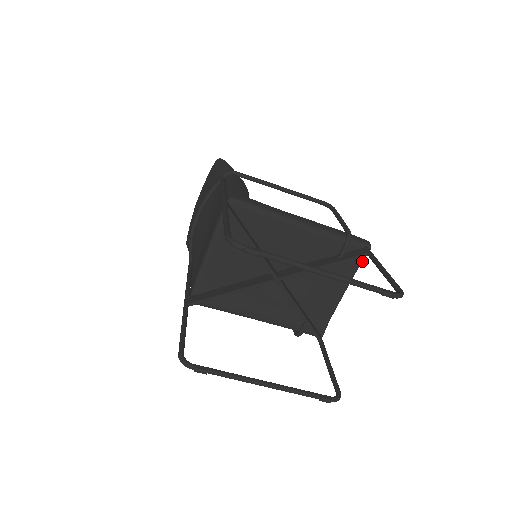
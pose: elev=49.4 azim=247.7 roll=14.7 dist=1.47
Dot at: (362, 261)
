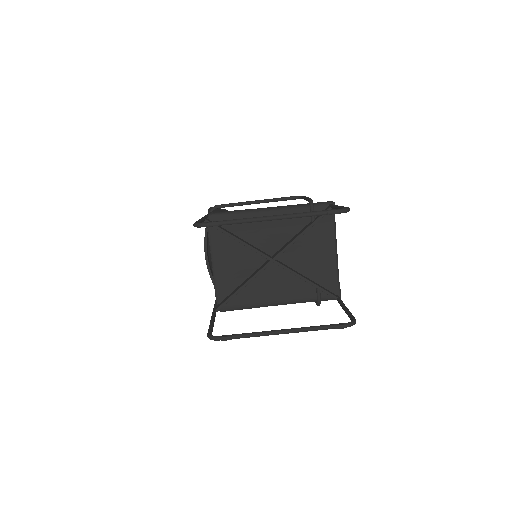
Dot at: (334, 218)
